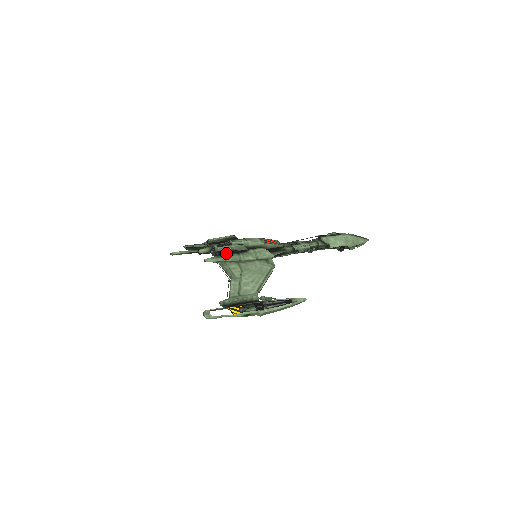
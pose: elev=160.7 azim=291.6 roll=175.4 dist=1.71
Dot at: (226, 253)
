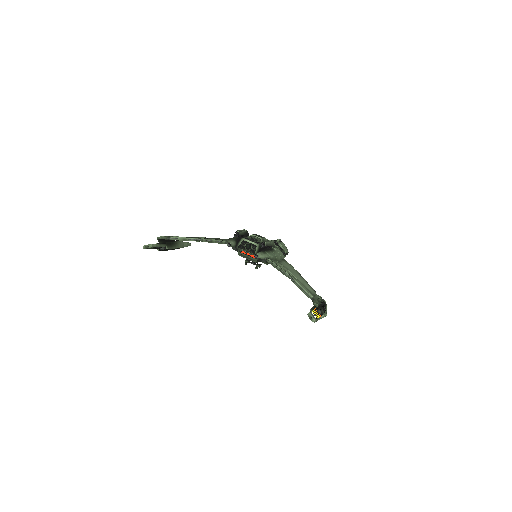
Dot at: (261, 249)
